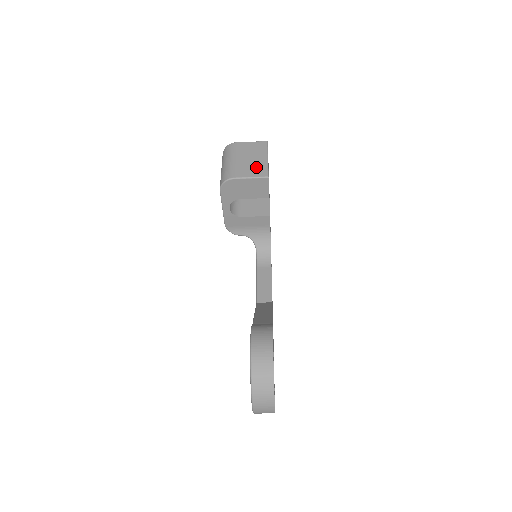
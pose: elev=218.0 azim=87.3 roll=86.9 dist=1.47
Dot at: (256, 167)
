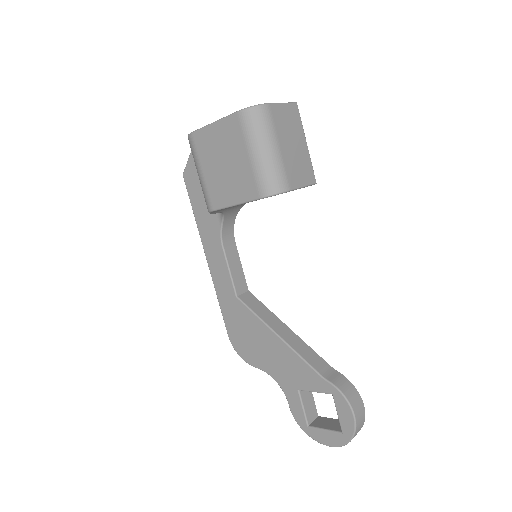
Dot at: (303, 165)
